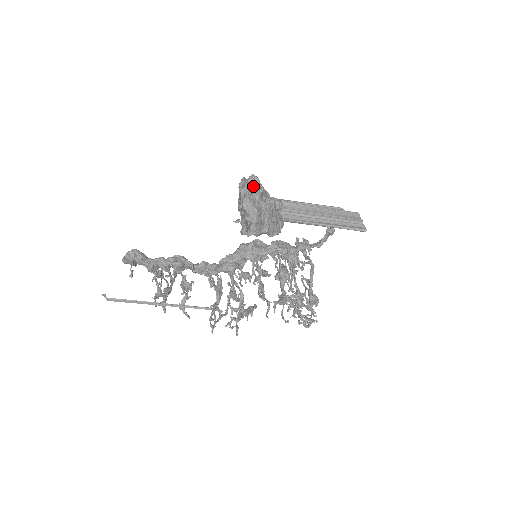
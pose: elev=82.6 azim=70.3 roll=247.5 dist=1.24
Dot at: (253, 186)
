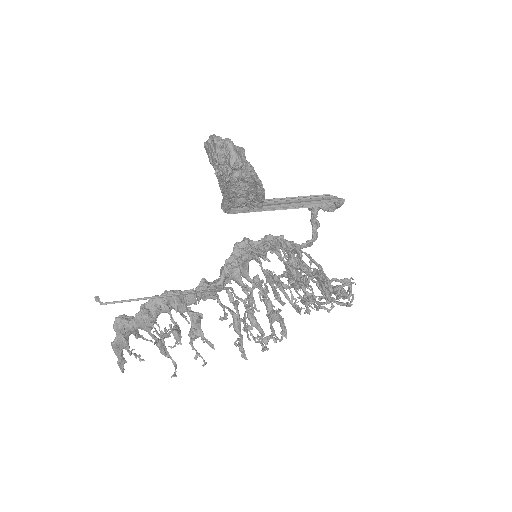
Dot at: occluded
